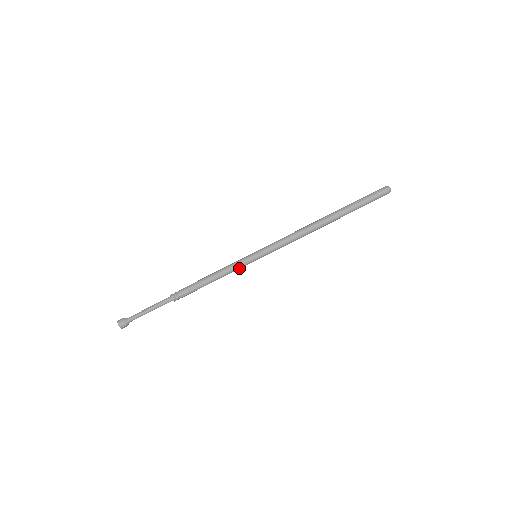
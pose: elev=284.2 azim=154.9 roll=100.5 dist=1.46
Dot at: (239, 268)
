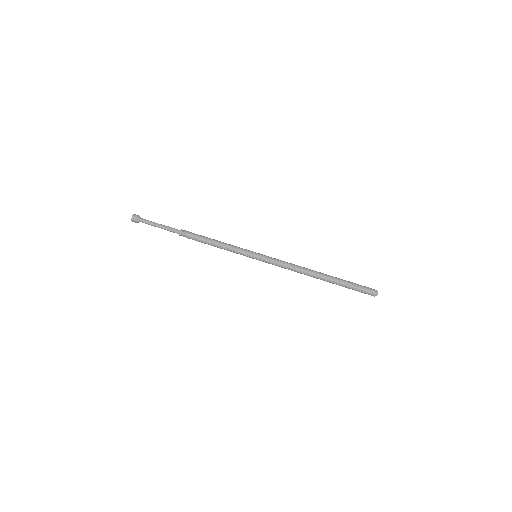
Dot at: (239, 252)
